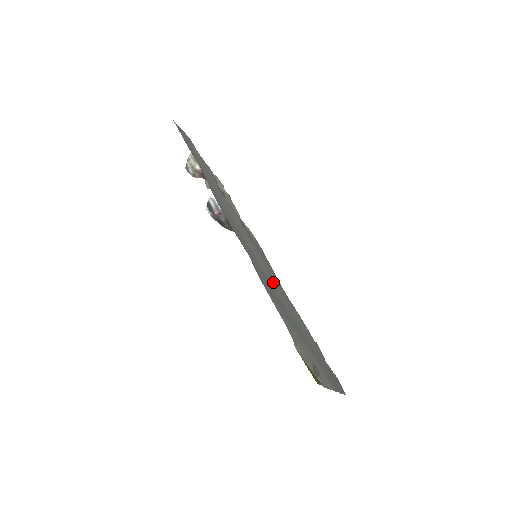
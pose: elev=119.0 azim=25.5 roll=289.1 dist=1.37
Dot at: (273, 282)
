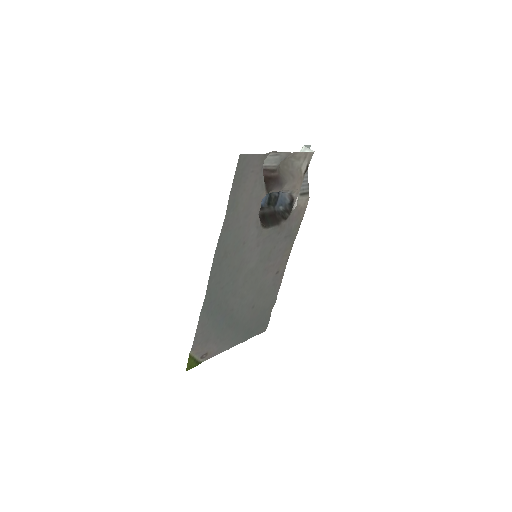
Dot at: (257, 274)
